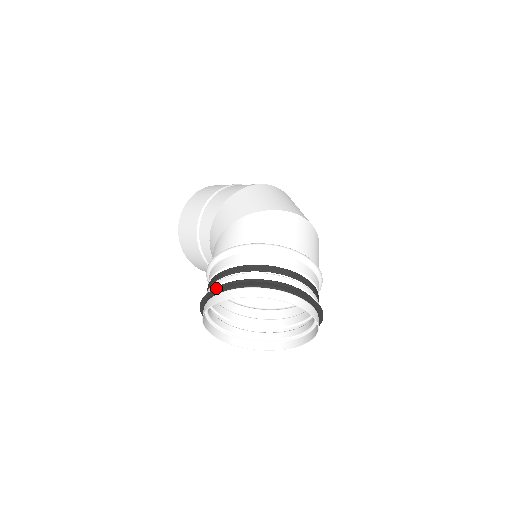
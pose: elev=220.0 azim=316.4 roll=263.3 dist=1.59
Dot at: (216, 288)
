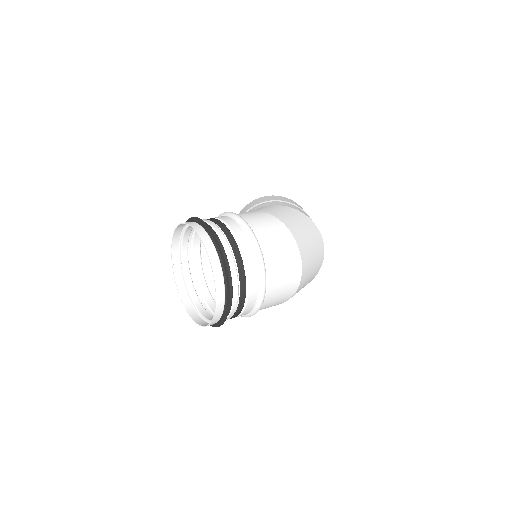
Dot at: (197, 217)
